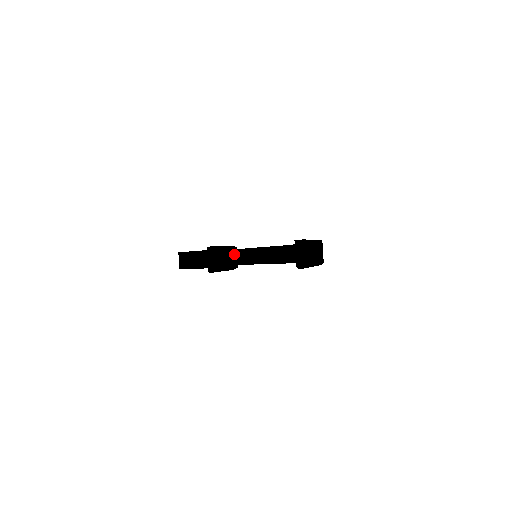
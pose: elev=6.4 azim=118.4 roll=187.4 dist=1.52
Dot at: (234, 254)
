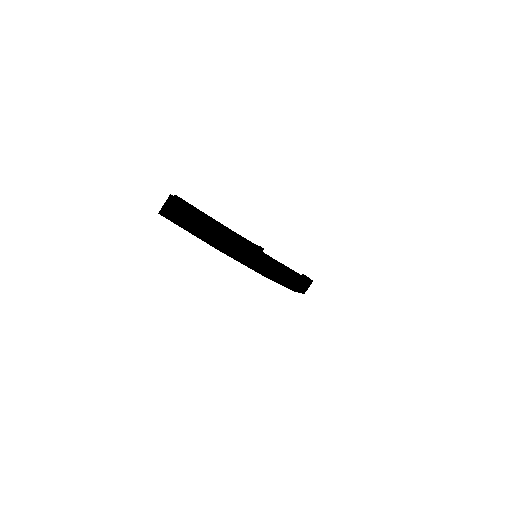
Dot at: occluded
